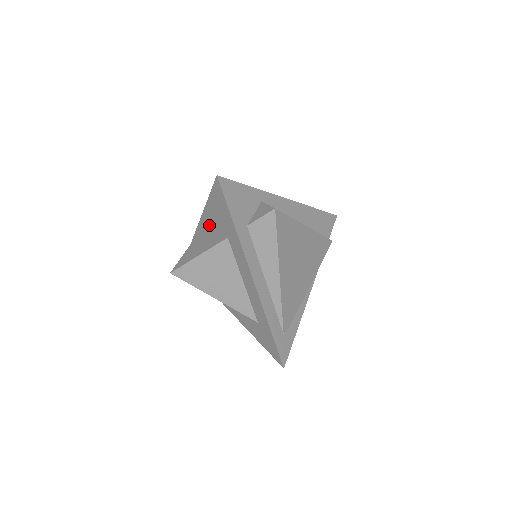
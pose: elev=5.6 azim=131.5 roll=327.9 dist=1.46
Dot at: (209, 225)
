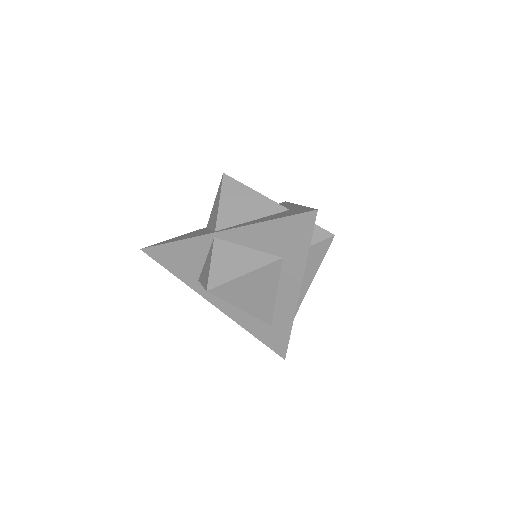
Dot at: (252, 238)
